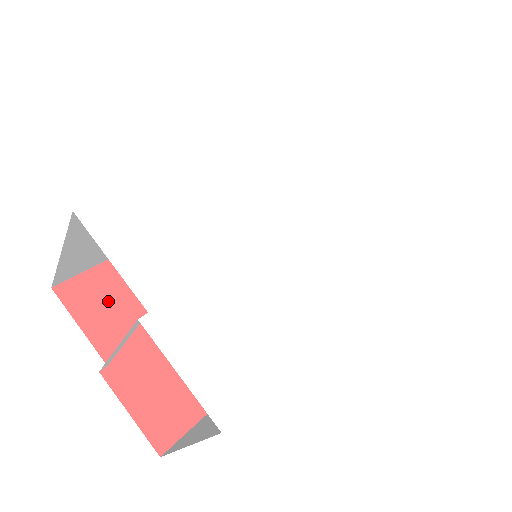
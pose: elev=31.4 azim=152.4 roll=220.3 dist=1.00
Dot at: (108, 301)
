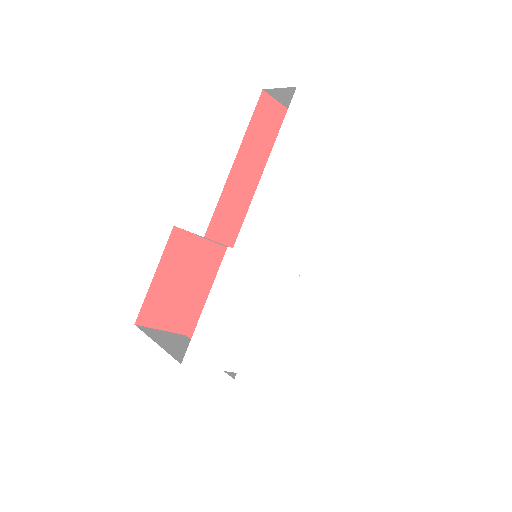
Dot at: (166, 306)
